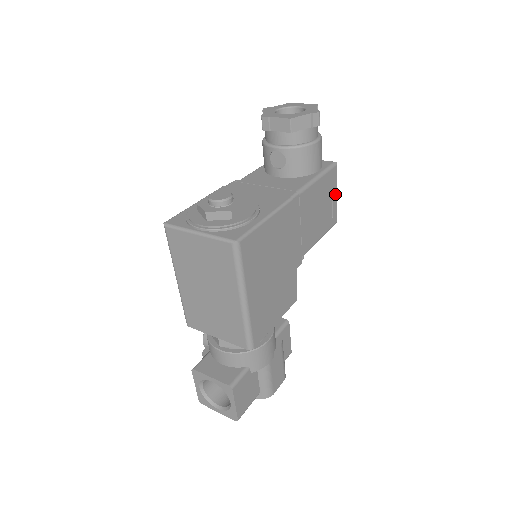
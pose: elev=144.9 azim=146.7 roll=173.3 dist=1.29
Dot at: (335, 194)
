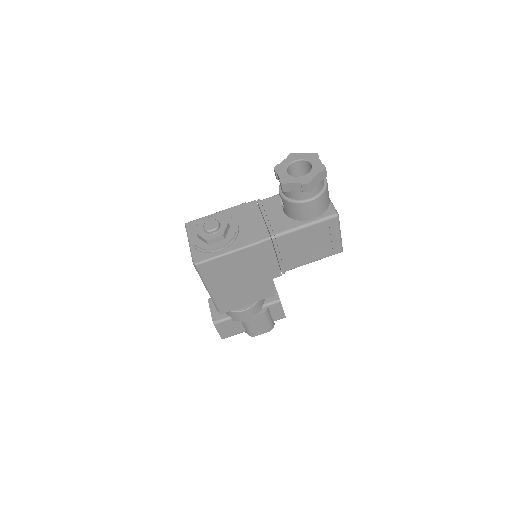
Dot at: (336, 235)
